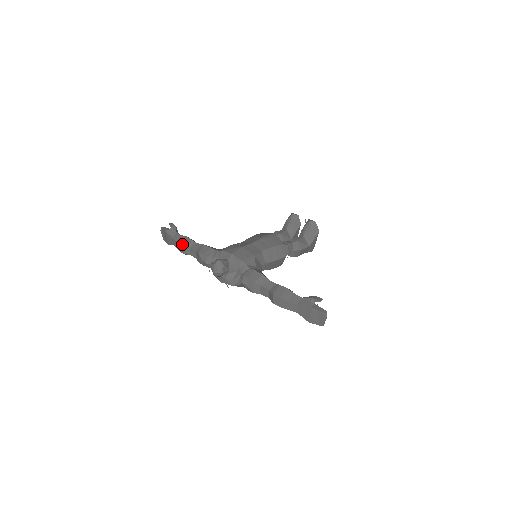
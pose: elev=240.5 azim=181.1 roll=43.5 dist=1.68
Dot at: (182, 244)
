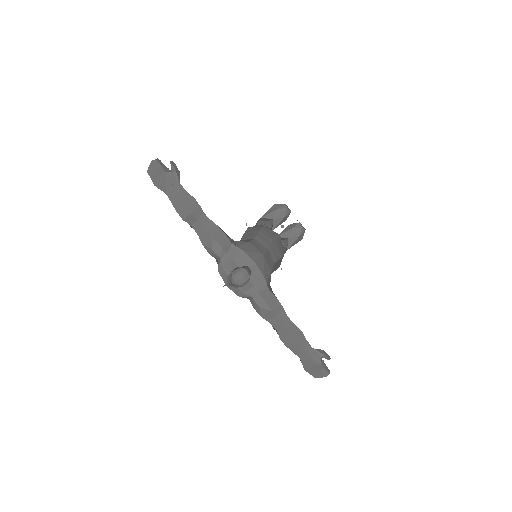
Dot at: (189, 209)
